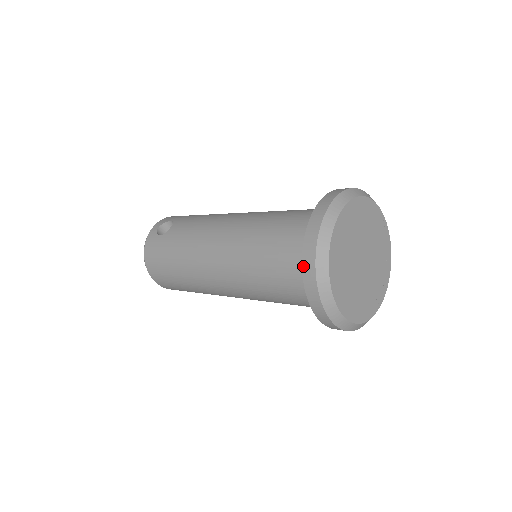
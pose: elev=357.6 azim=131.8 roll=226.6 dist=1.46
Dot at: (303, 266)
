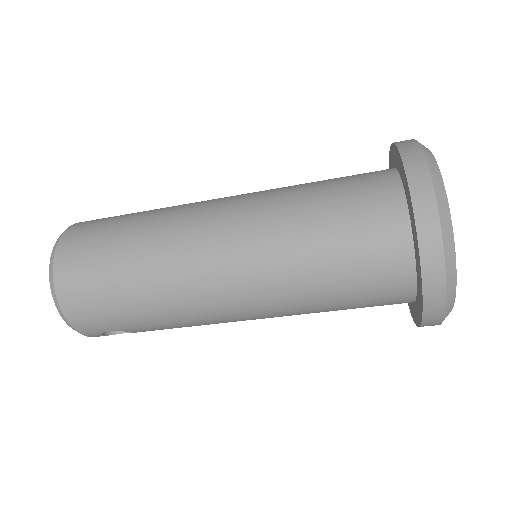
Dot at: (400, 148)
